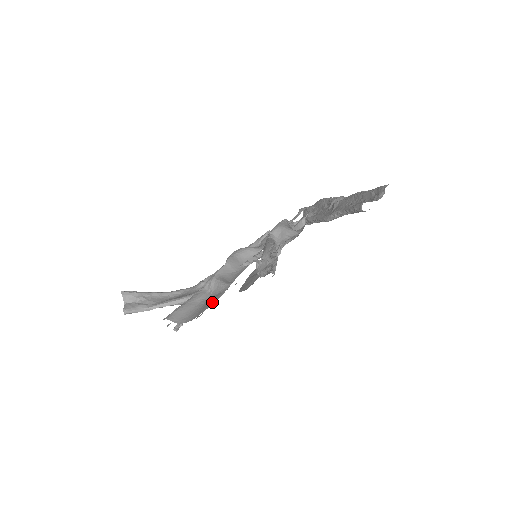
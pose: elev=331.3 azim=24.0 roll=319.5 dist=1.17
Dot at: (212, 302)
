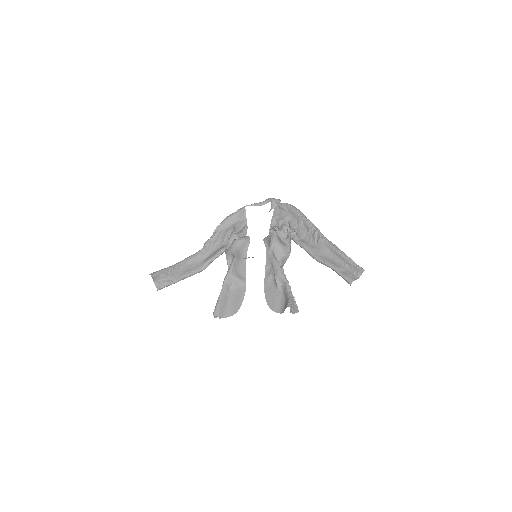
Dot at: (241, 300)
